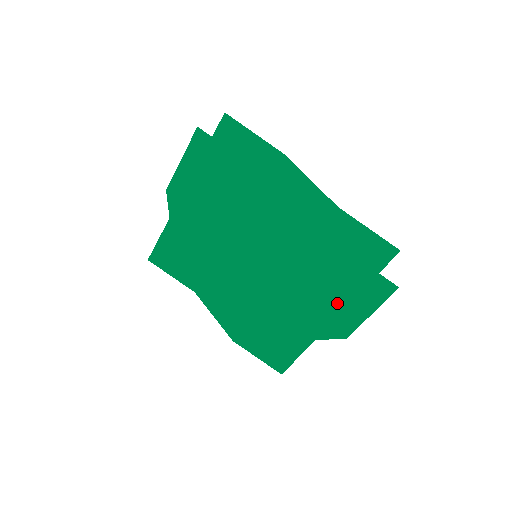
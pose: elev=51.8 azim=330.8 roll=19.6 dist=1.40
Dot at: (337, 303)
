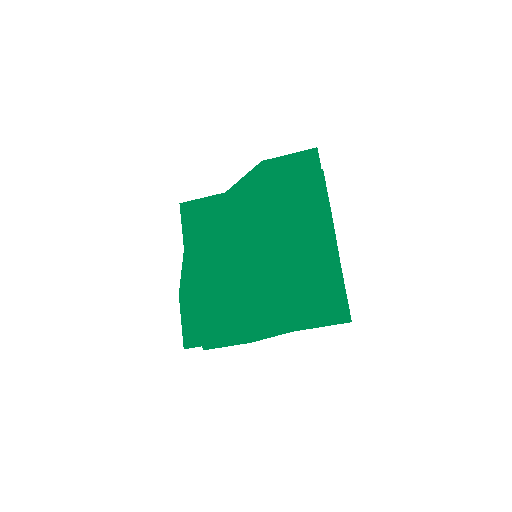
Dot at: (301, 297)
